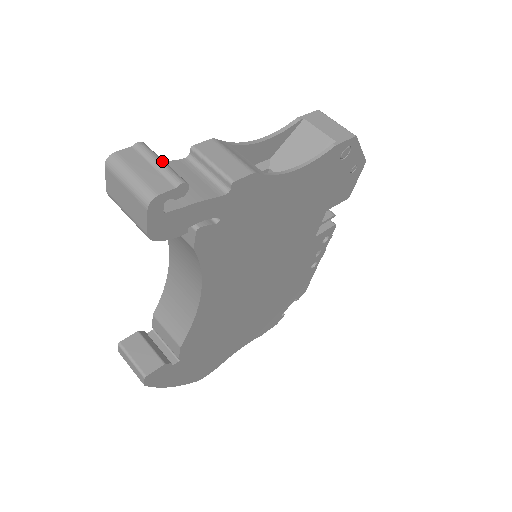
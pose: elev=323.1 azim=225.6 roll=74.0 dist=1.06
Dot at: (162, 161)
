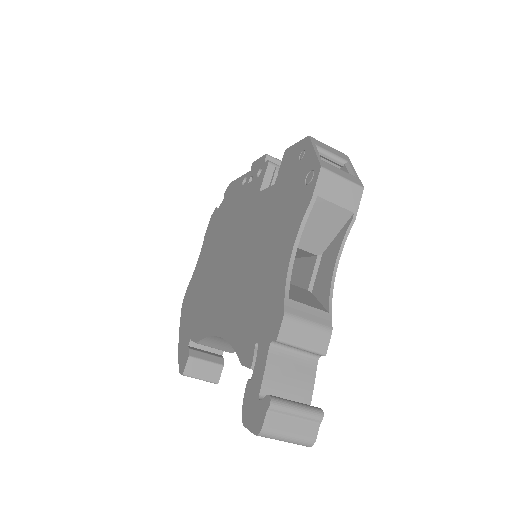
Dot at: (297, 409)
